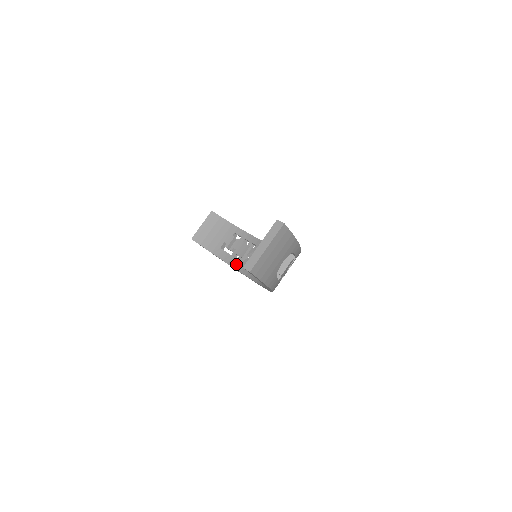
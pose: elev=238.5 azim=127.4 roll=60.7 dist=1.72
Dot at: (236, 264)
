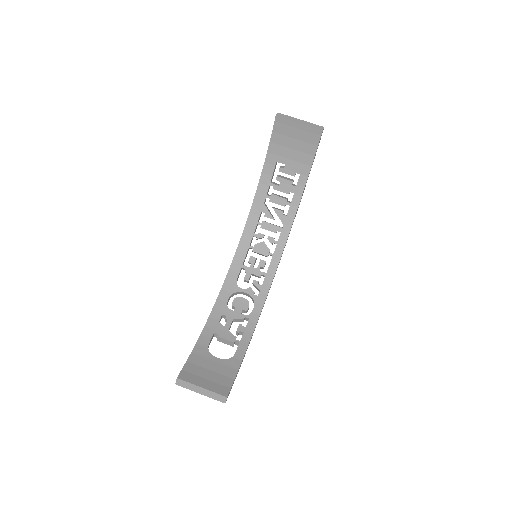
Dot at: (260, 197)
